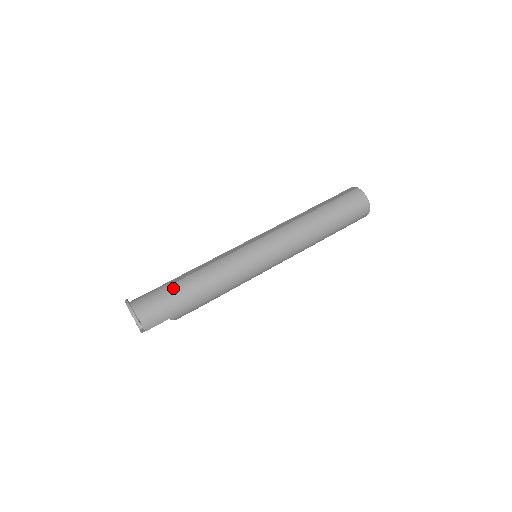
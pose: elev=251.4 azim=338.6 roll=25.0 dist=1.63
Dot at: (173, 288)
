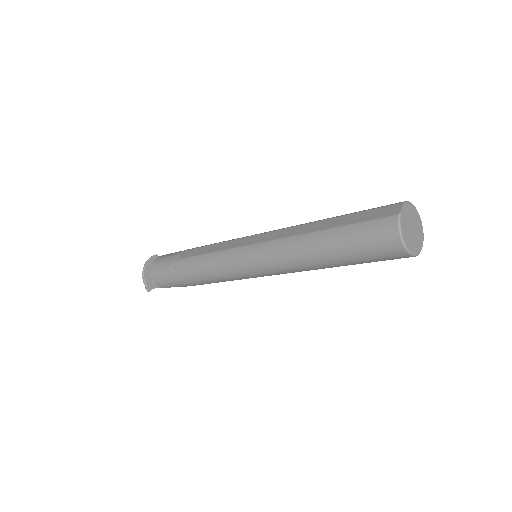
Dot at: (175, 265)
